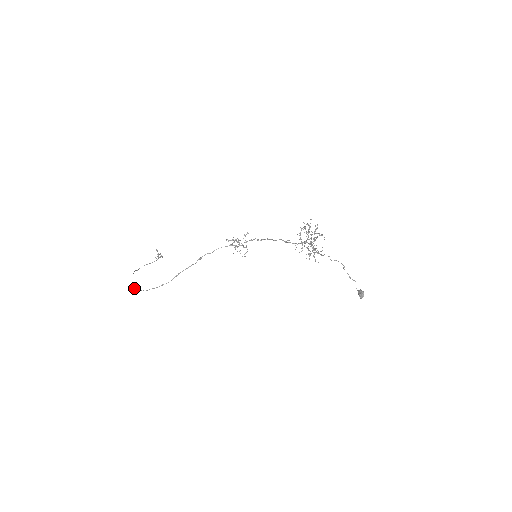
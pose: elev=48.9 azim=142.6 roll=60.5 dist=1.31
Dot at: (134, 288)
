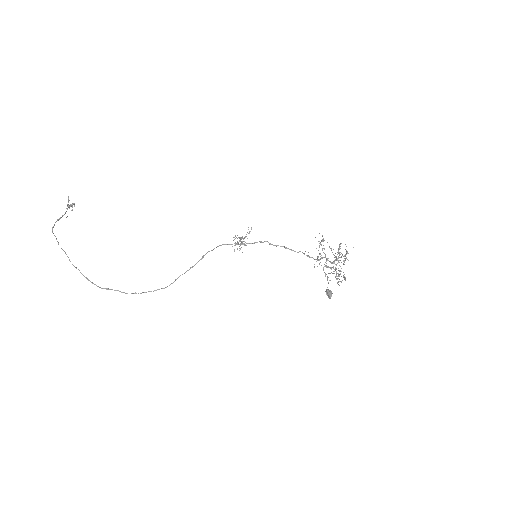
Dot at: occluded
